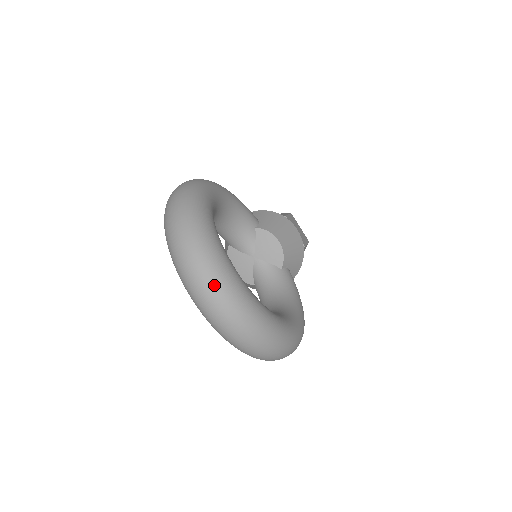
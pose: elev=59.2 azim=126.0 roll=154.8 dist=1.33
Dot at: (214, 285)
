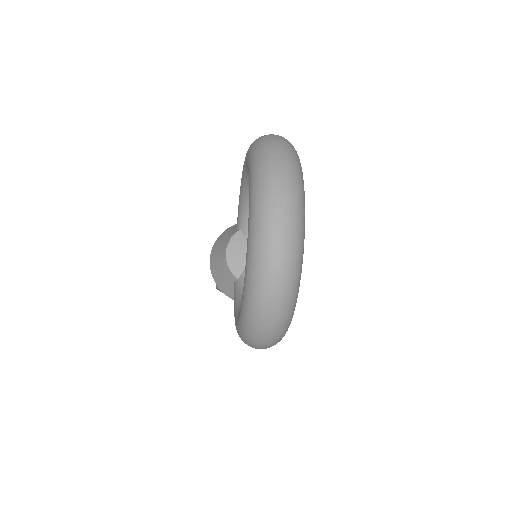
Dot at: (293, 213)
